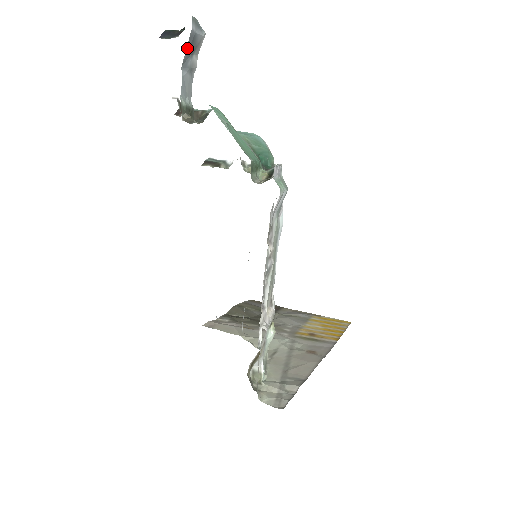
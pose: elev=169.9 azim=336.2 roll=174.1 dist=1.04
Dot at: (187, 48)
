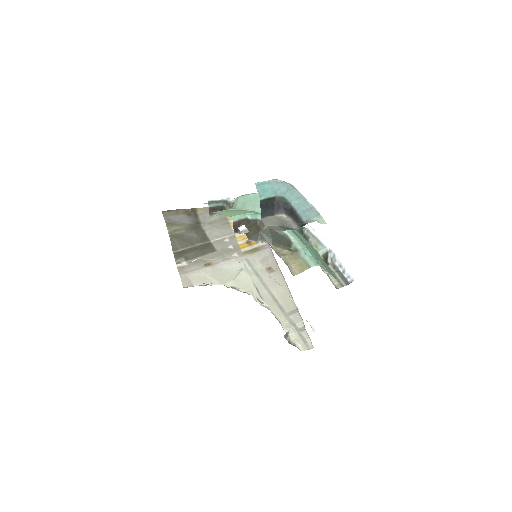
Dot at: occluded
